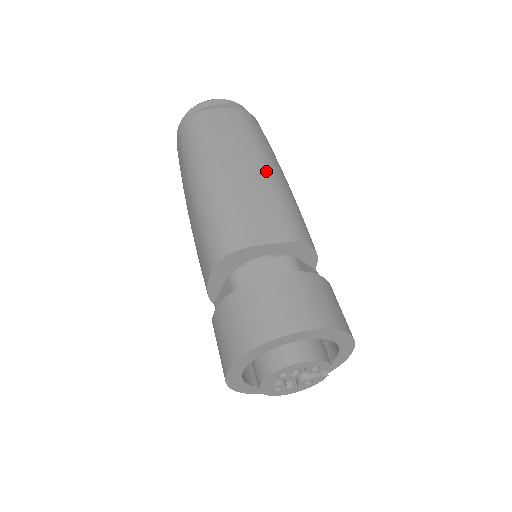
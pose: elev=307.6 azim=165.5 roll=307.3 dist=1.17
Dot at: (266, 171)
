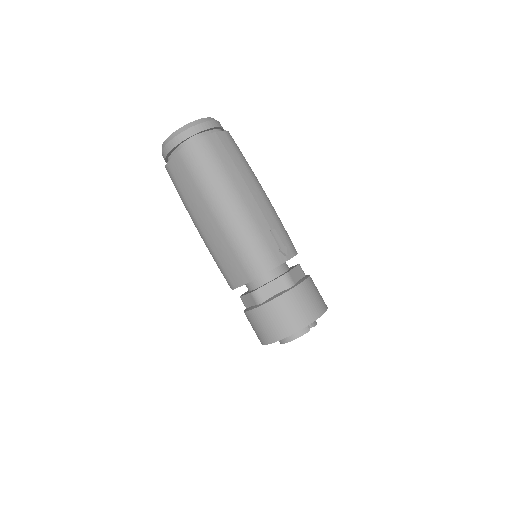
Dot at: (218, 222)
